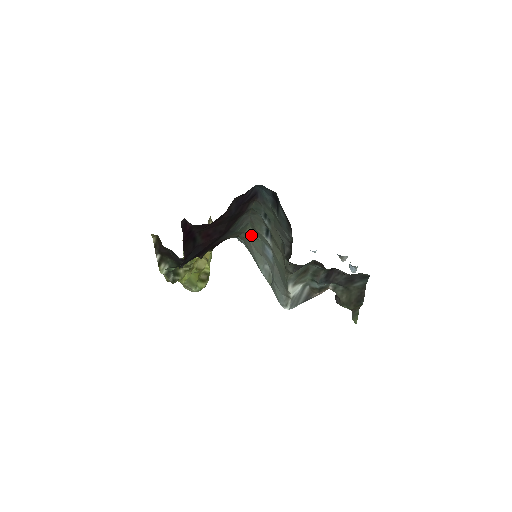
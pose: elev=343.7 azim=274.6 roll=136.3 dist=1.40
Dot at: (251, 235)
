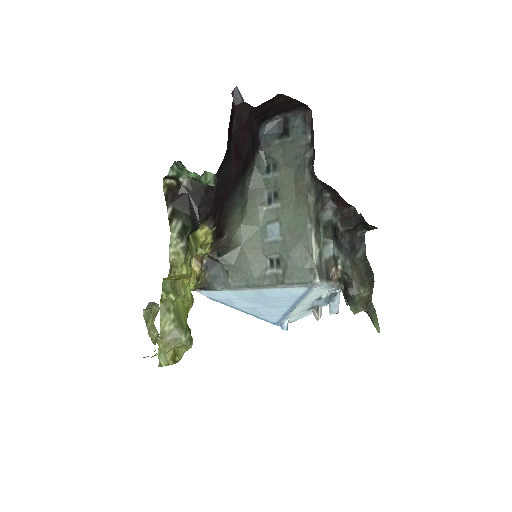
Dot at: (248, 226)
